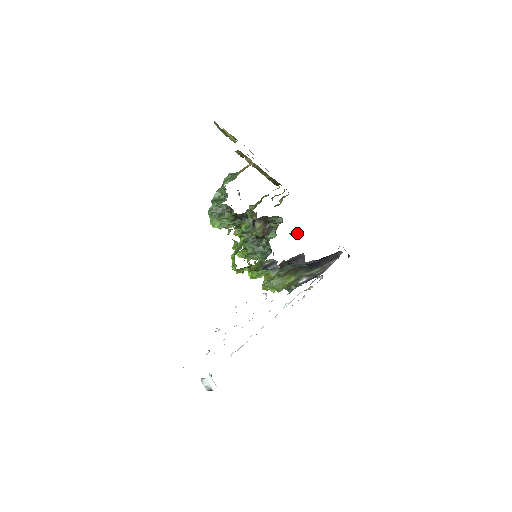
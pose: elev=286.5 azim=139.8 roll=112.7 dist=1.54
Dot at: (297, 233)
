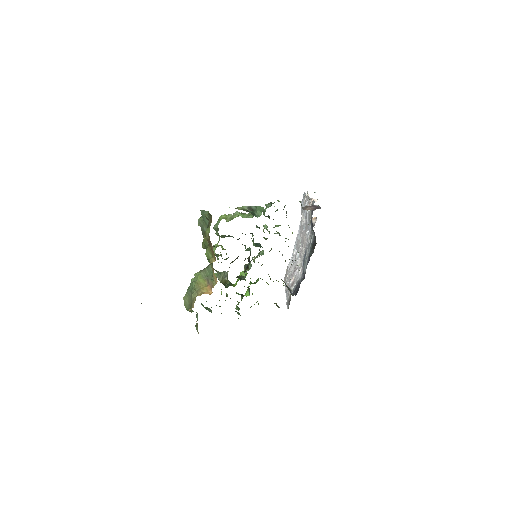
Dot at: occluded
